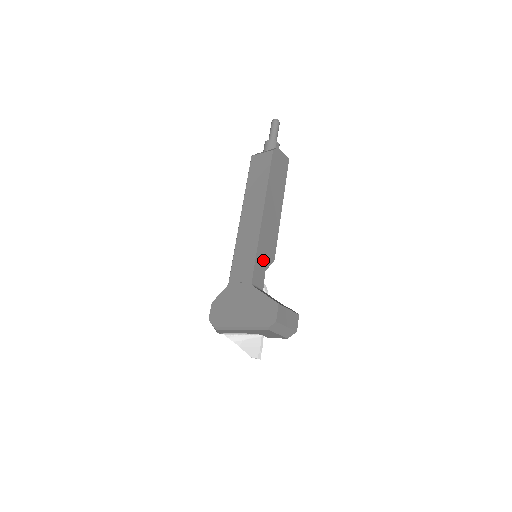
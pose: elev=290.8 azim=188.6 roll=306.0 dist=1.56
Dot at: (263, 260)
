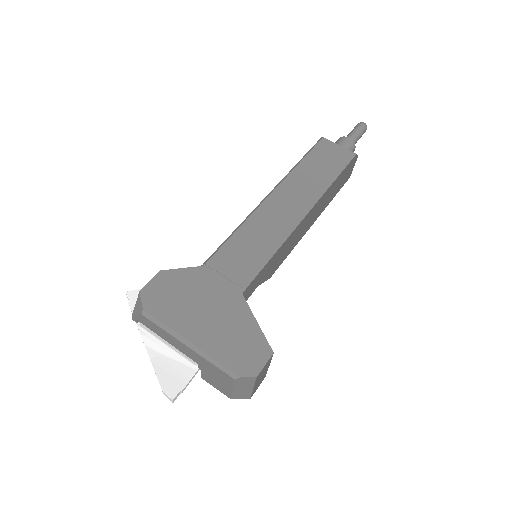
Dot at: (267, 270)
